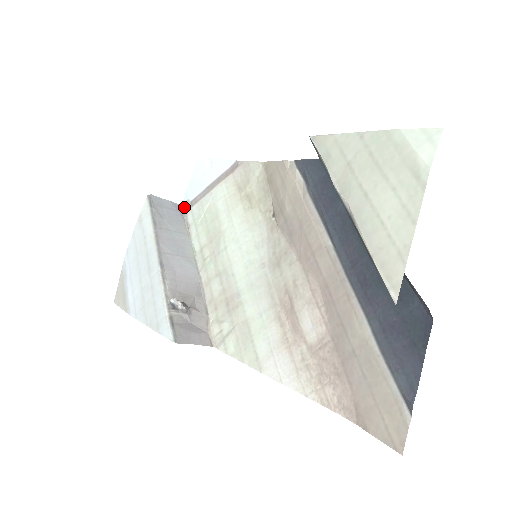
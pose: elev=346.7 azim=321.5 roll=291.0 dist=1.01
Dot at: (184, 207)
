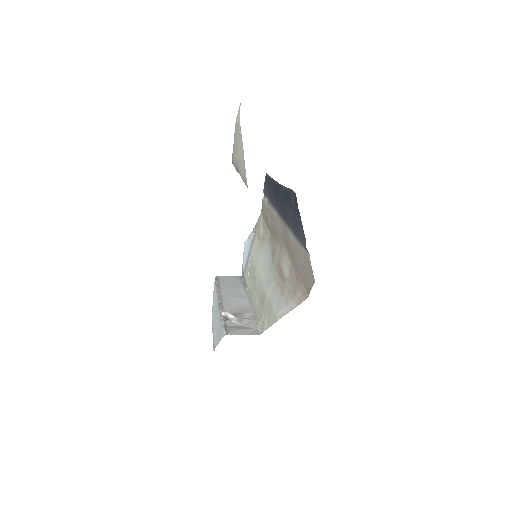
Dot at: (243, 276)
